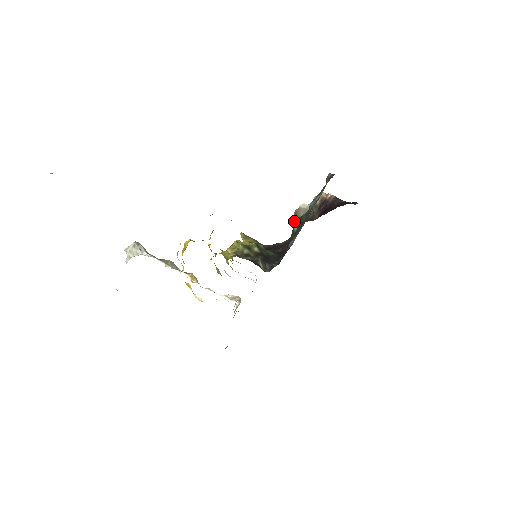
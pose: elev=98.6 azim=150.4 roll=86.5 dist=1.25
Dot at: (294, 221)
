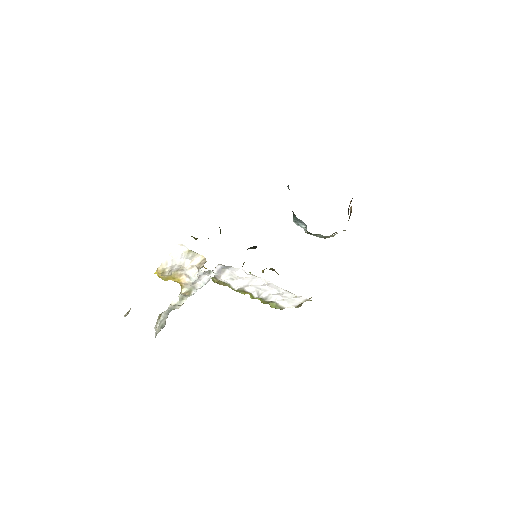
Dot at: (294, 218)
